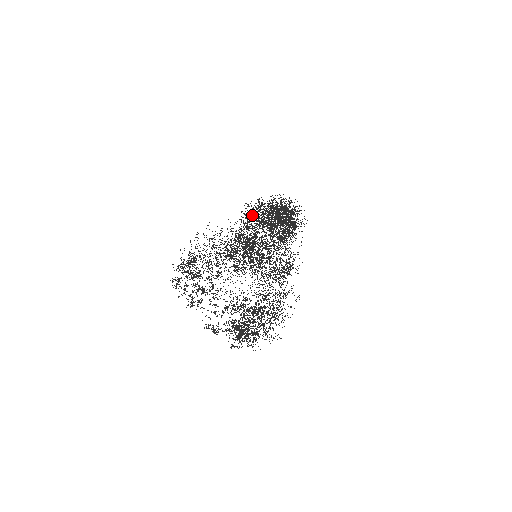
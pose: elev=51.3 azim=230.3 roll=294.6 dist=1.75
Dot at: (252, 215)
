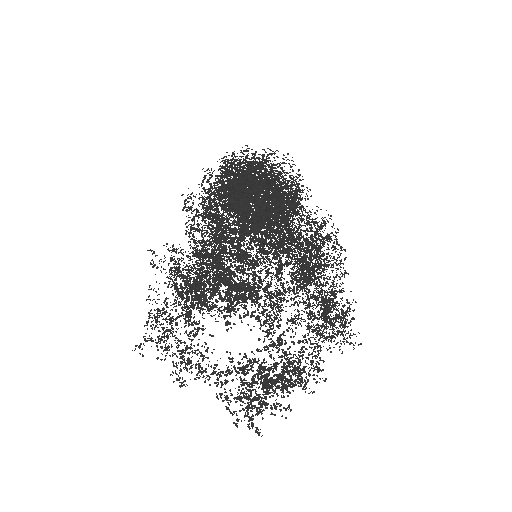
Dot at: occluded
